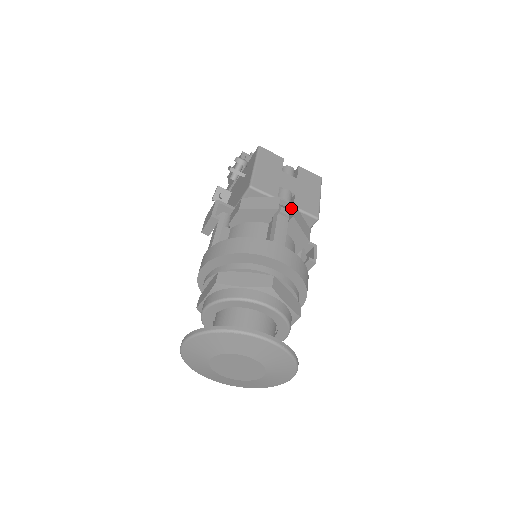
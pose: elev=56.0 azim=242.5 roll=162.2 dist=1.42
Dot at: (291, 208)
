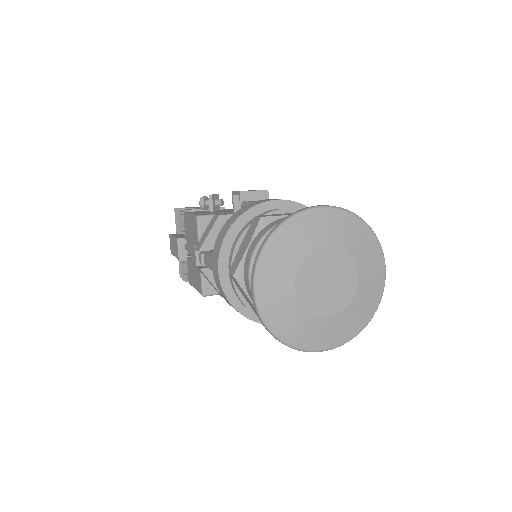
Dot at: occluded
